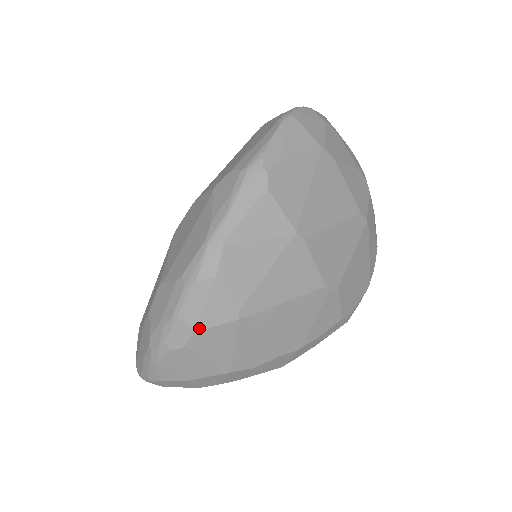
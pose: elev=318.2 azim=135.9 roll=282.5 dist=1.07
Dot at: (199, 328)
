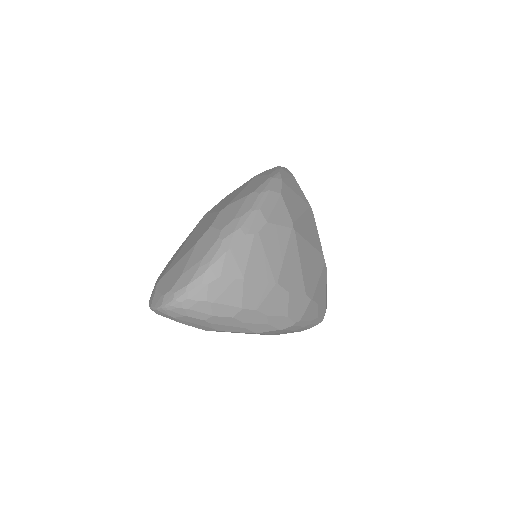
Dot at: (270, 221)
